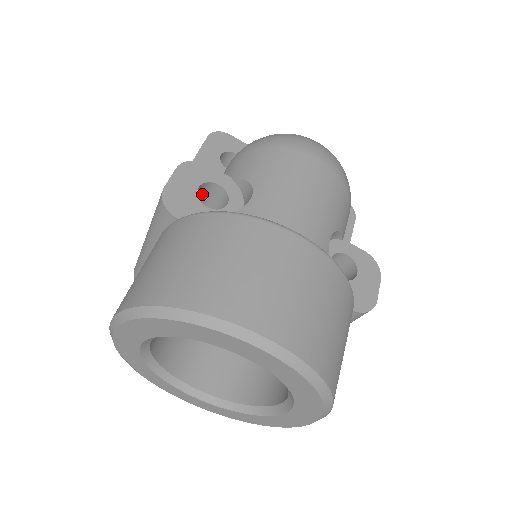
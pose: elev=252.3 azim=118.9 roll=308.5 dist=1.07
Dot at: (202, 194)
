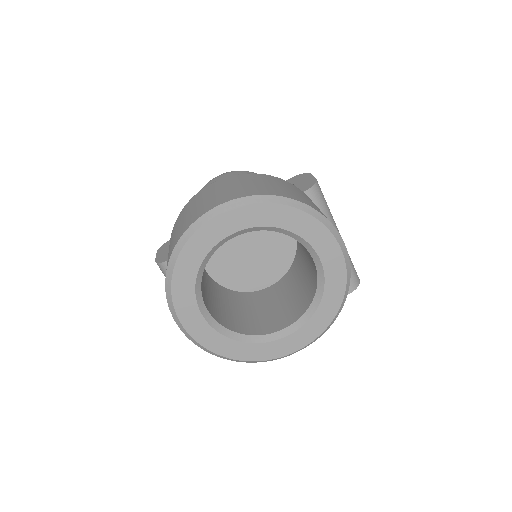
Dot at: occluded
